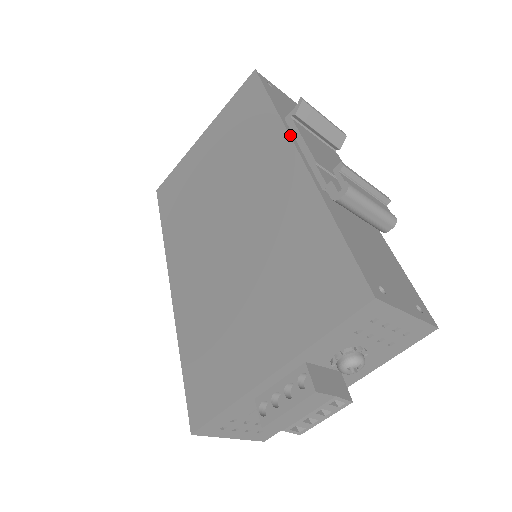
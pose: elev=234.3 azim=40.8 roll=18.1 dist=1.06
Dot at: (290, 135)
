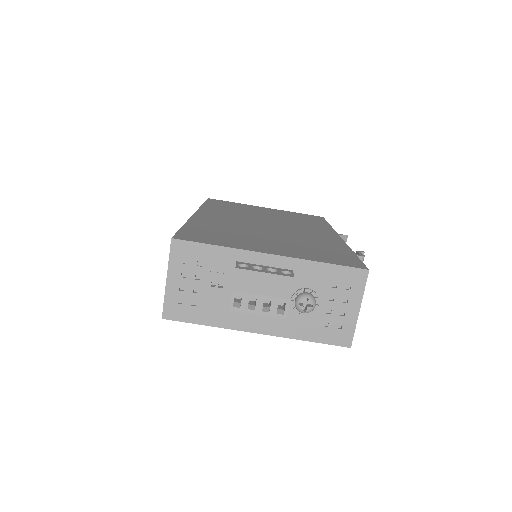
Dot at: (337, 233)
